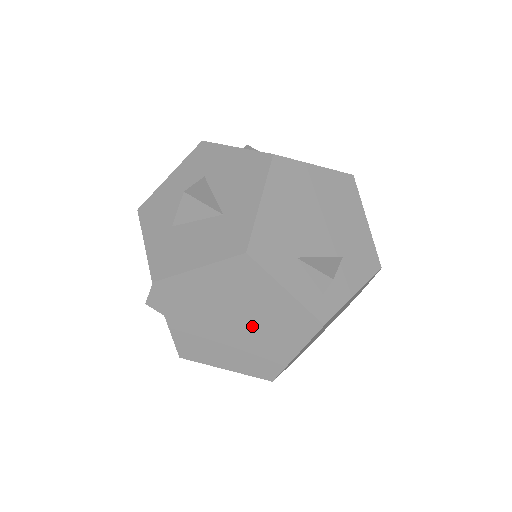
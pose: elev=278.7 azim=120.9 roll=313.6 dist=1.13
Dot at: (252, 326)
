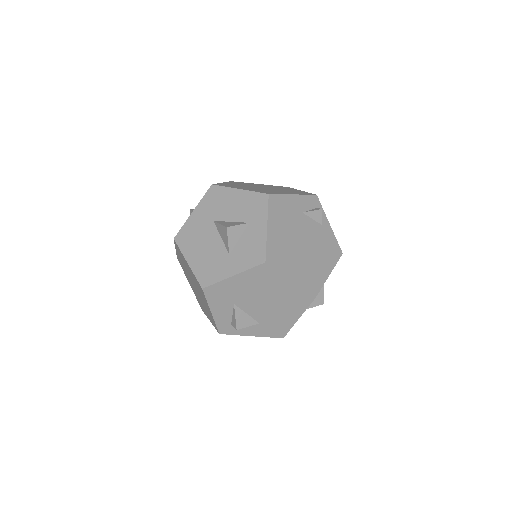
Dot at: (270, 188)
